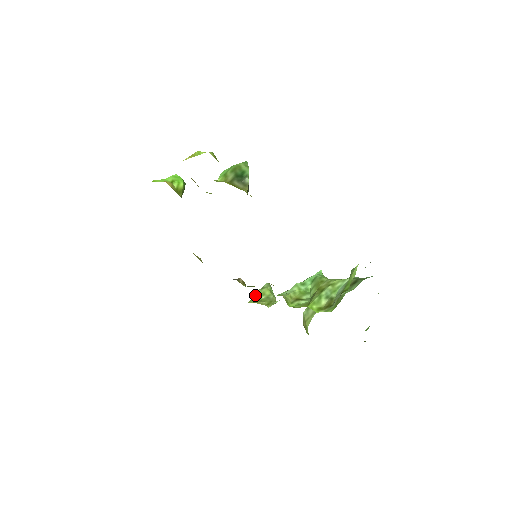
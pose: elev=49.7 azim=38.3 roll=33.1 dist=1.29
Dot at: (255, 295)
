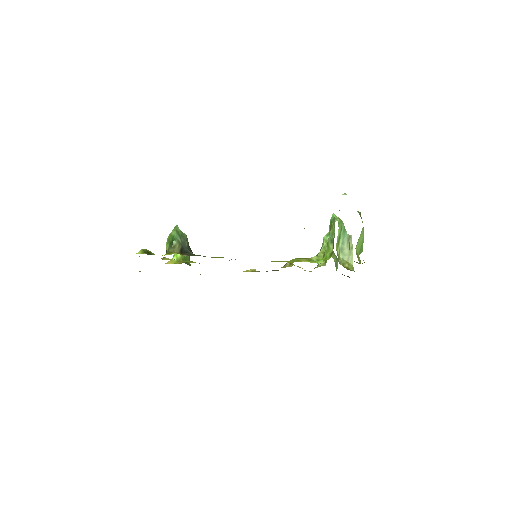
Dot at: occluded
